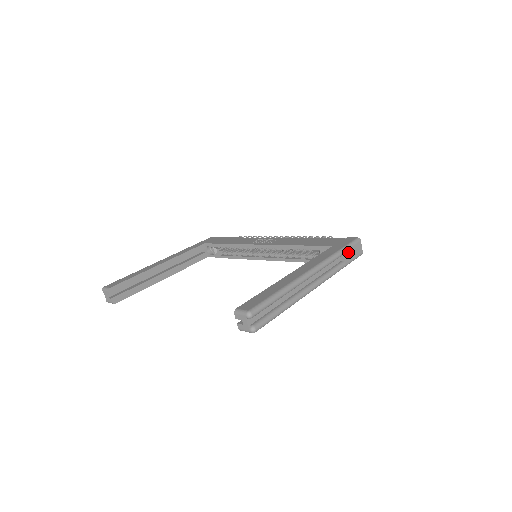
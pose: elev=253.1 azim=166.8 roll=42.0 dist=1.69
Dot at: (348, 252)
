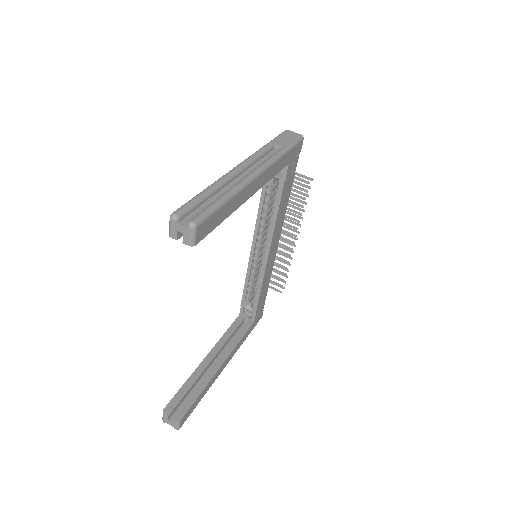
Dot at: (278, 141)
